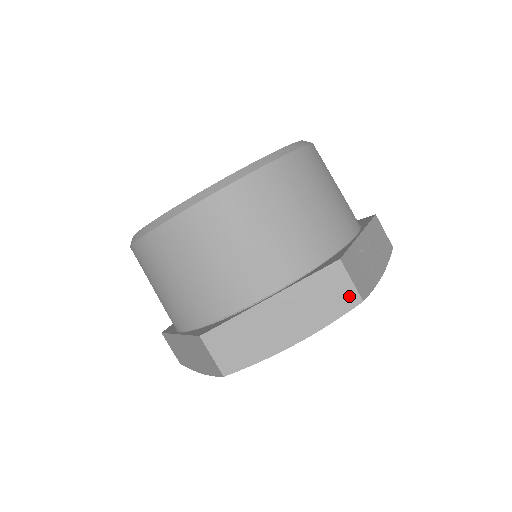
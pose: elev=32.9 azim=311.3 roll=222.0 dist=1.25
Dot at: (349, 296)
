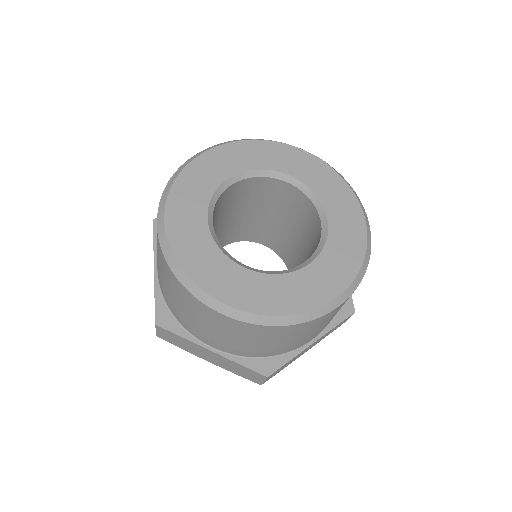
Dot at: occluded
